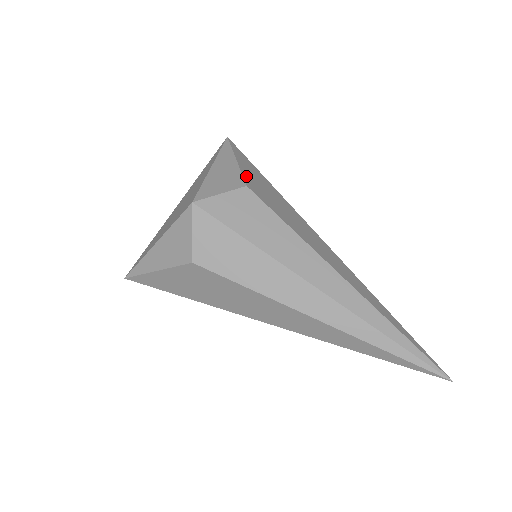
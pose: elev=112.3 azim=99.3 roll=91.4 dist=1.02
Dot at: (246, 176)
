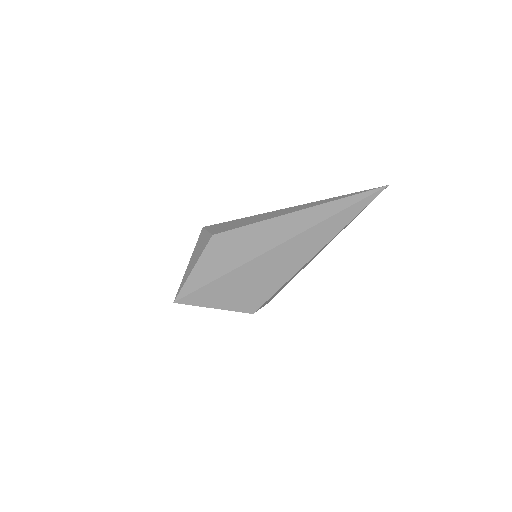
Dot at: occluded
